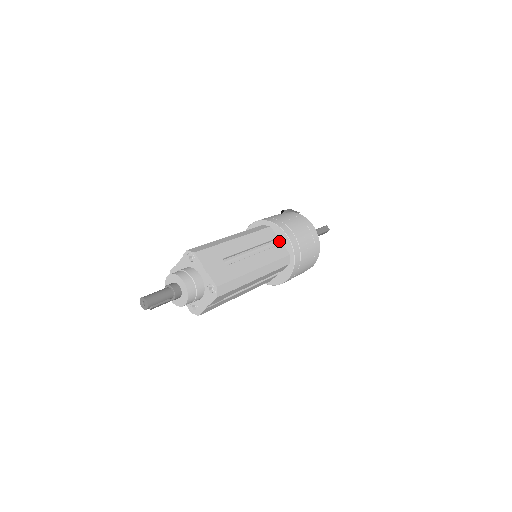
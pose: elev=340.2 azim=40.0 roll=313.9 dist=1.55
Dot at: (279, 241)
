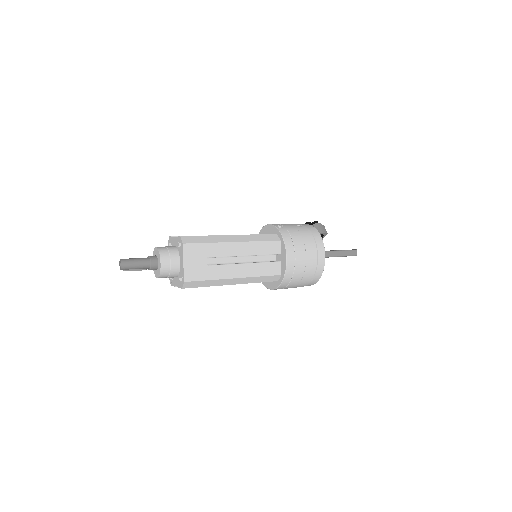
Dot at: (280, 257)
